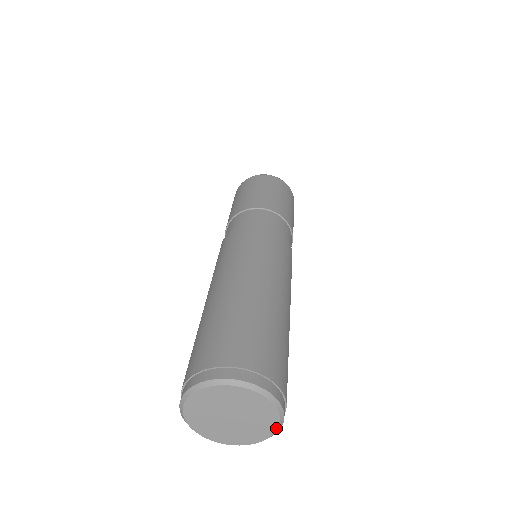
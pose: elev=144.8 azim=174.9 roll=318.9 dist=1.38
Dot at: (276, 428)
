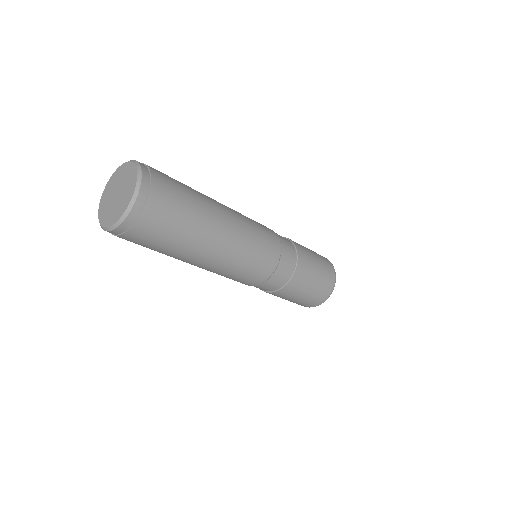
Dot at: (135, 185)
